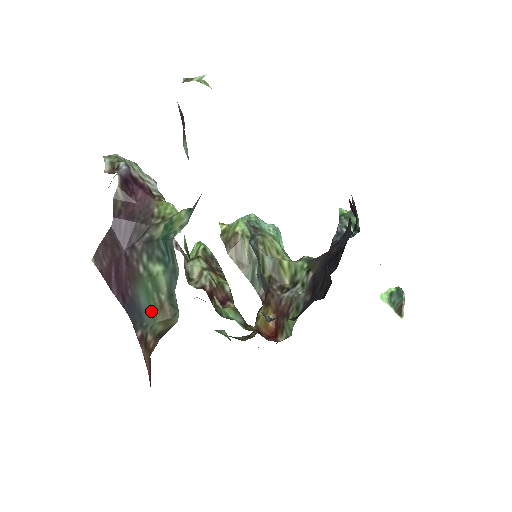
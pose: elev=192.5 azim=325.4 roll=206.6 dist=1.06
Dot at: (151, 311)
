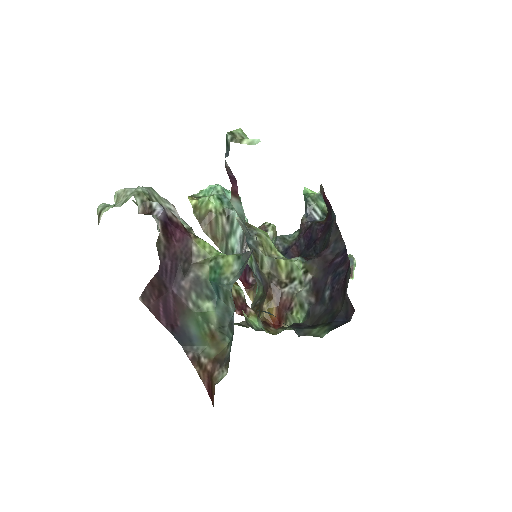
Dot at: (202, 338)
